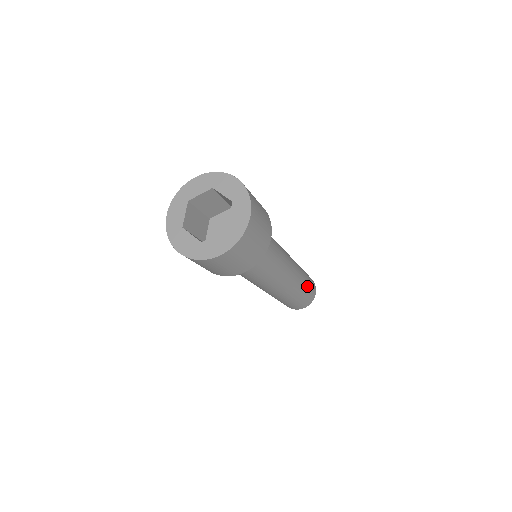
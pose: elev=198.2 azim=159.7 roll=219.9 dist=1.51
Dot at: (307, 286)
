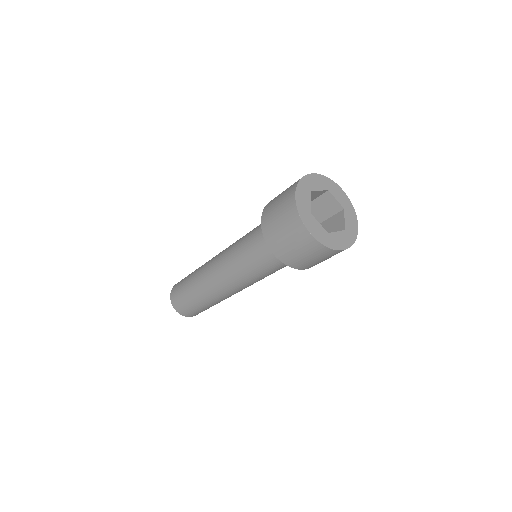
Dot at: occluded
